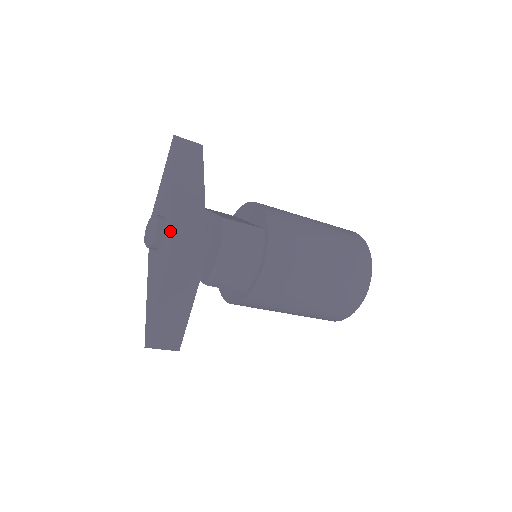
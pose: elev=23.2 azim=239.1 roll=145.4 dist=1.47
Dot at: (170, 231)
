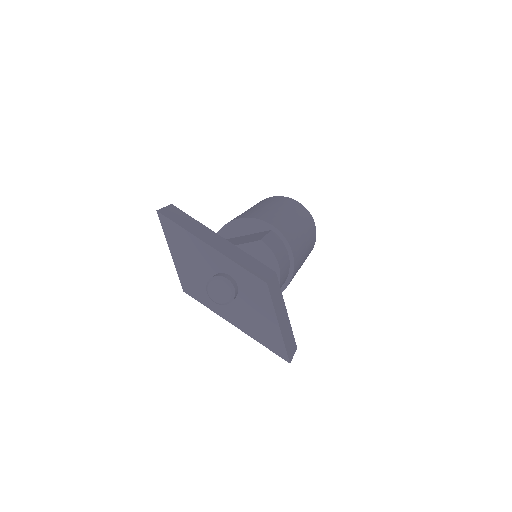
Dot at: (247, 276)
